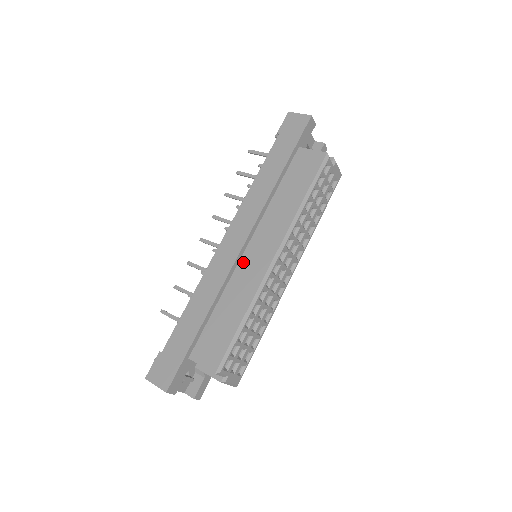
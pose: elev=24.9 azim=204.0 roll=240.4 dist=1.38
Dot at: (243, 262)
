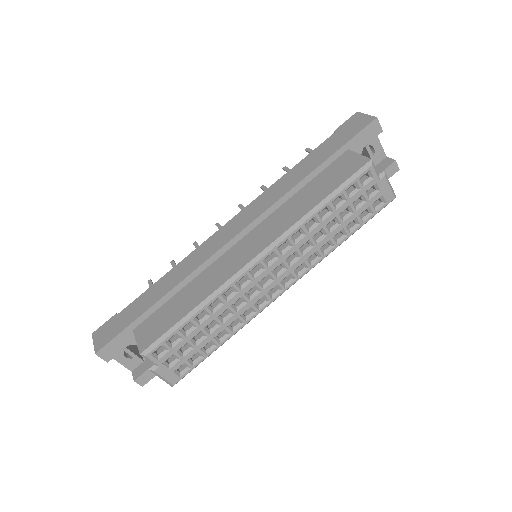
Dot at: (229, 252)
